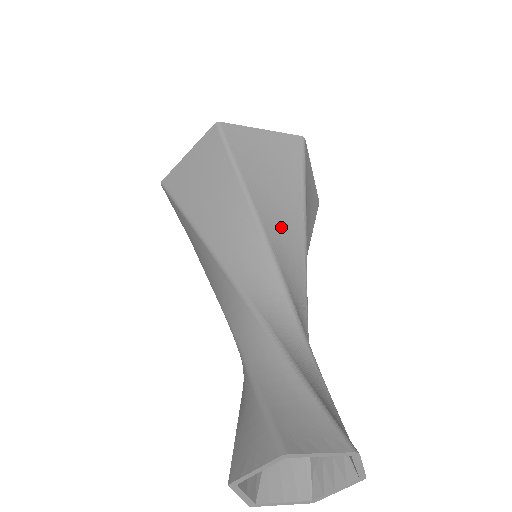
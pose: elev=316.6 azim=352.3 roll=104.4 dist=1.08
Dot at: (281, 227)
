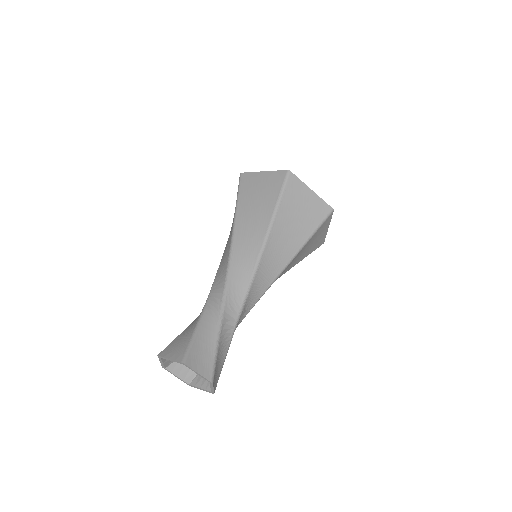
Dot at: (274, 256)
